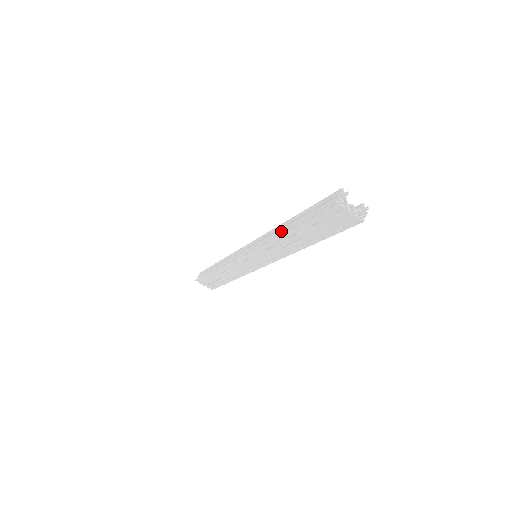
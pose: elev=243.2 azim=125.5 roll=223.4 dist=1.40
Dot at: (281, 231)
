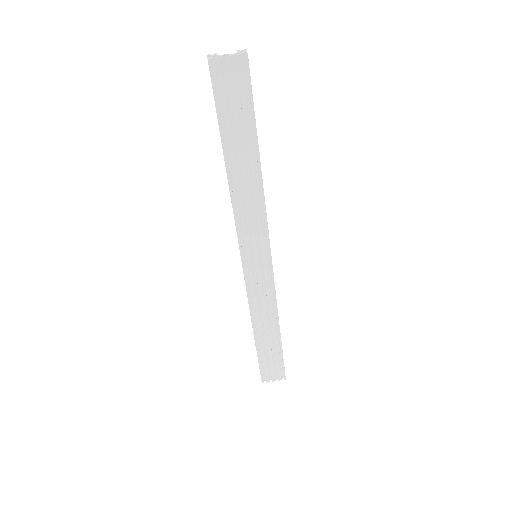
Dot at: occluded
